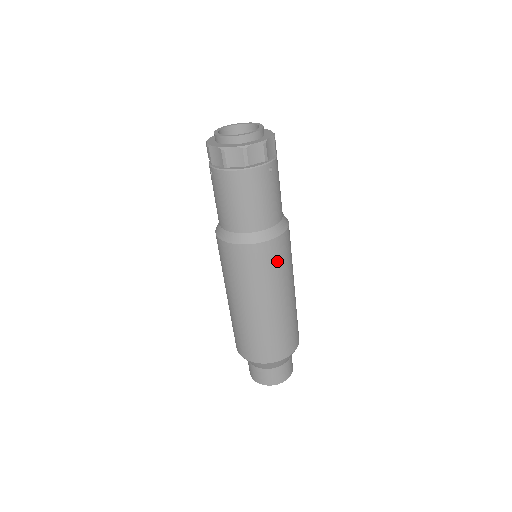
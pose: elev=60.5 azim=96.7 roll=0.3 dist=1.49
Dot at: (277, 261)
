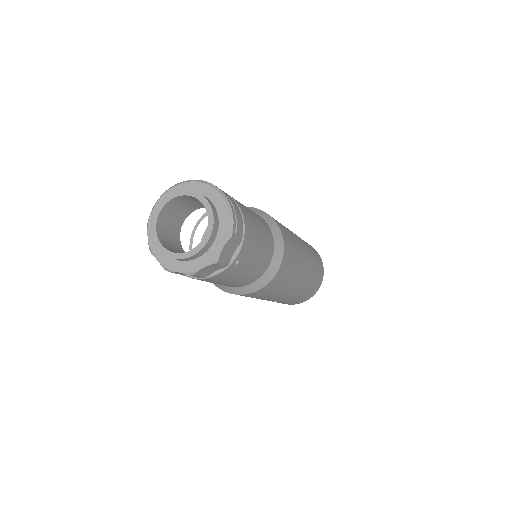
Dot at: (274, 289)
